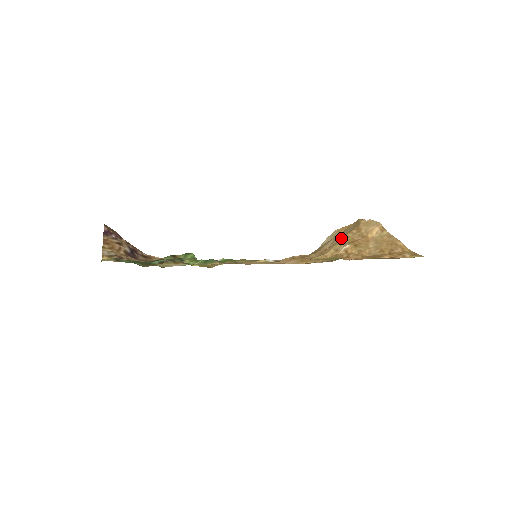
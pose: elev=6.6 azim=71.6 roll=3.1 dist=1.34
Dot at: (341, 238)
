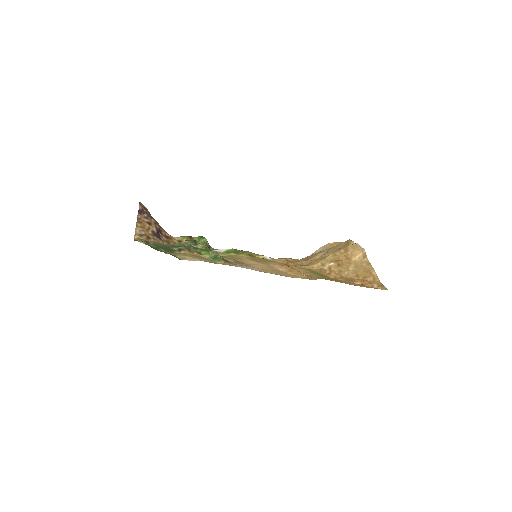
Dot at: (330, 254)
